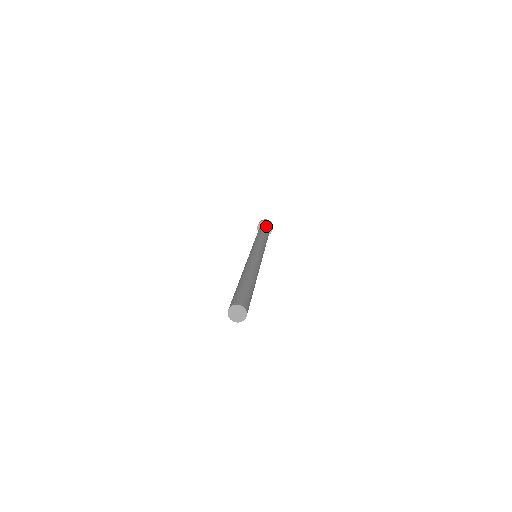
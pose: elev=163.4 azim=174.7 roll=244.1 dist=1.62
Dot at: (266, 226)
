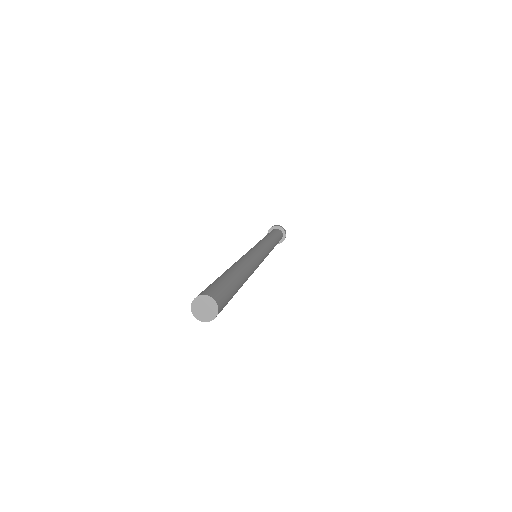
Dot at: occluded
